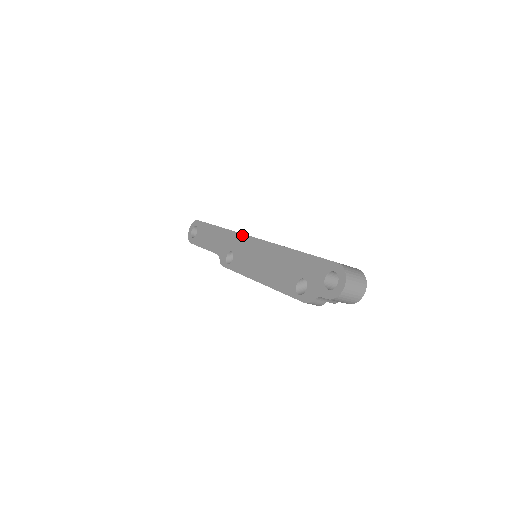
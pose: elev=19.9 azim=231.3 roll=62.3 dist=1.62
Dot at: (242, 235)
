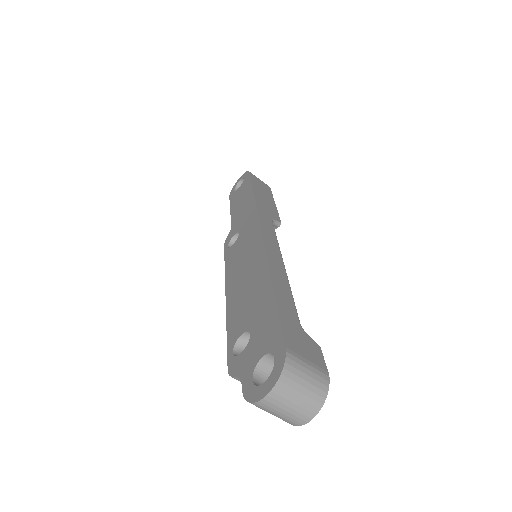
Dot at: (257, 218)
